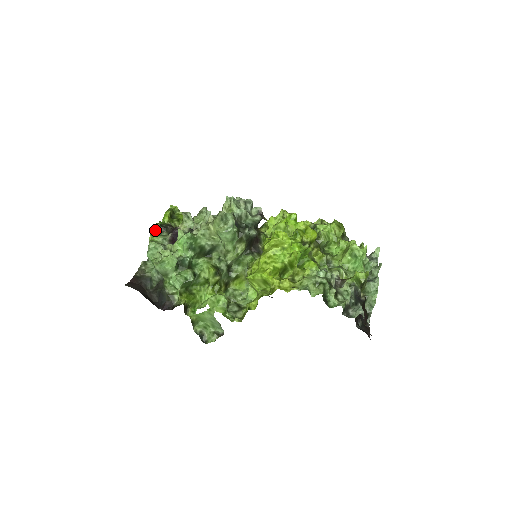
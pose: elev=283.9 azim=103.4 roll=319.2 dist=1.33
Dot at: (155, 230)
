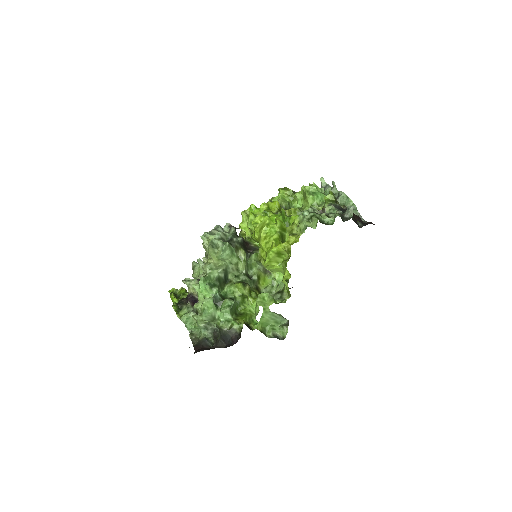
Dot at: (176, 309)
